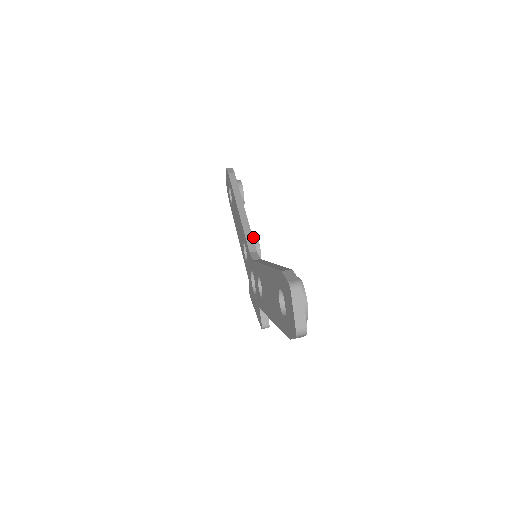
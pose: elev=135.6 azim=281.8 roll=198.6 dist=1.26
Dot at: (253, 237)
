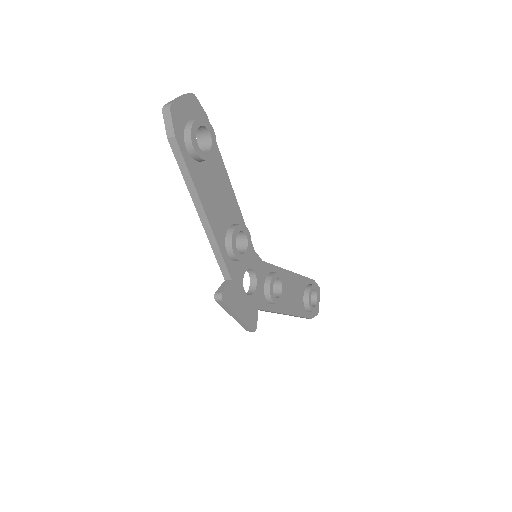
Dot at: occluded
